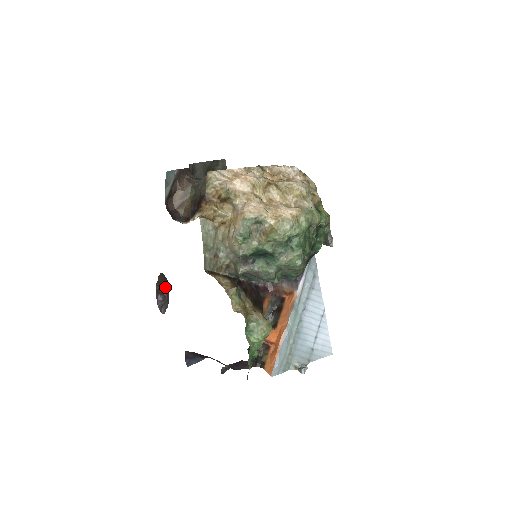
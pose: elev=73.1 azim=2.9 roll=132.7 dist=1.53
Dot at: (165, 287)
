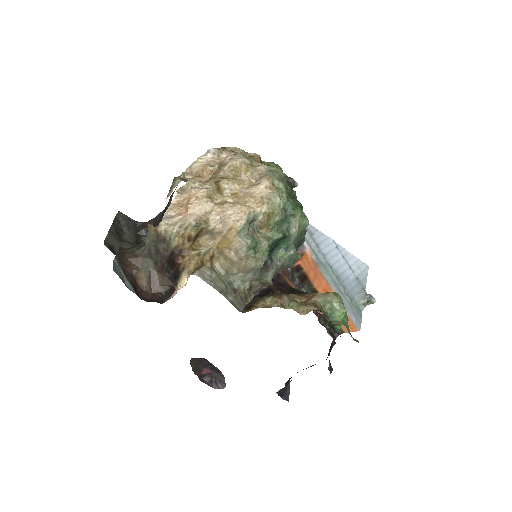
Dot at: (205, 366)
